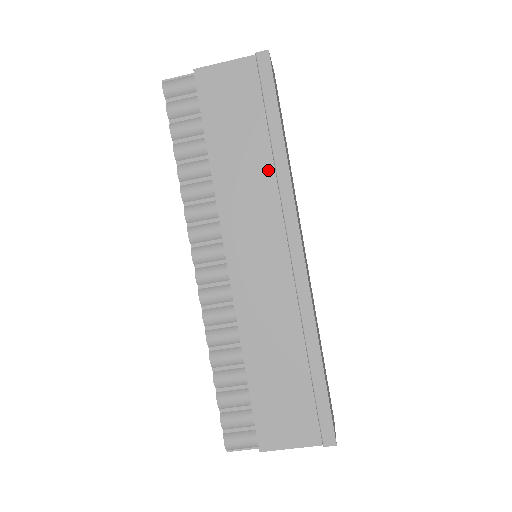
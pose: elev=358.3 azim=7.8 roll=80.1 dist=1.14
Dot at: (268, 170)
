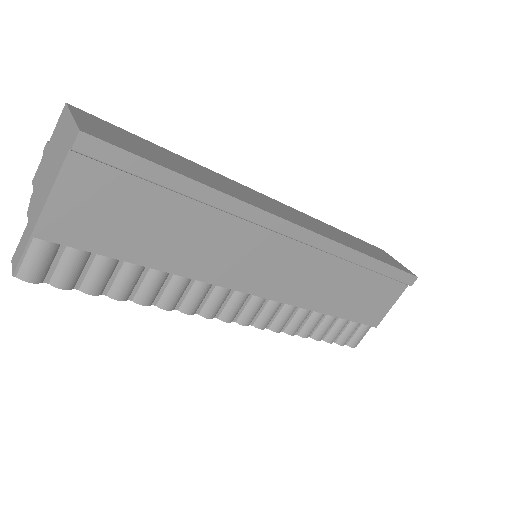
Dot at: (214, 216)
